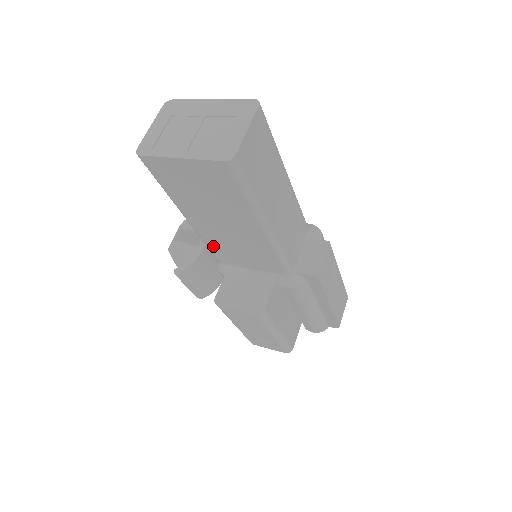
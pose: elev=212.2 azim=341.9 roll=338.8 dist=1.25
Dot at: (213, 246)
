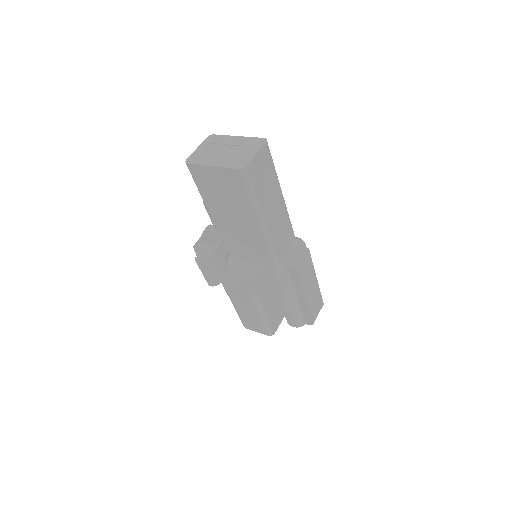
Dot at: (226, 240)
